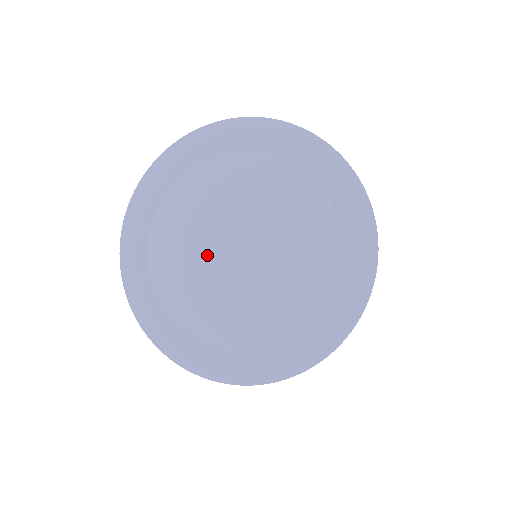
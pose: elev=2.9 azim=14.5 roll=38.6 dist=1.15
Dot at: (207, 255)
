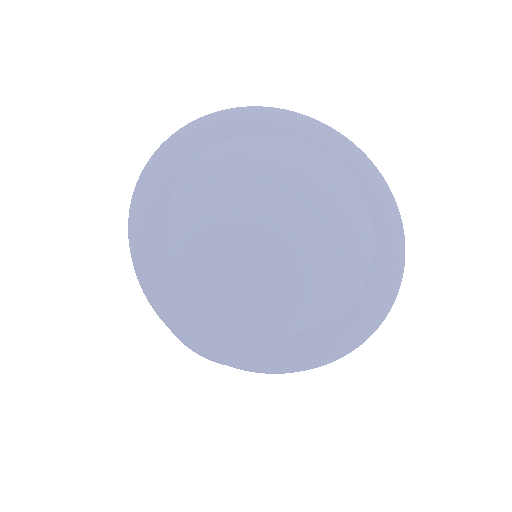
Dot at: (250, 234)
